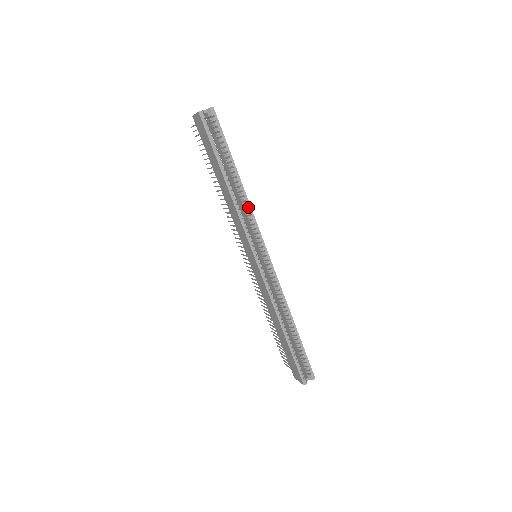
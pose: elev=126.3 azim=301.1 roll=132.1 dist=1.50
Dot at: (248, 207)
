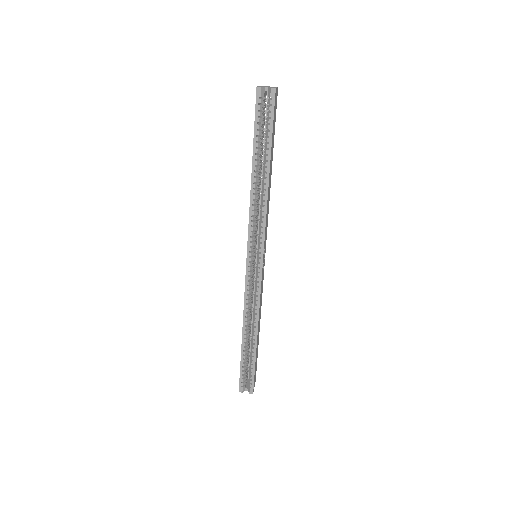
Dot at: (264, 208)
